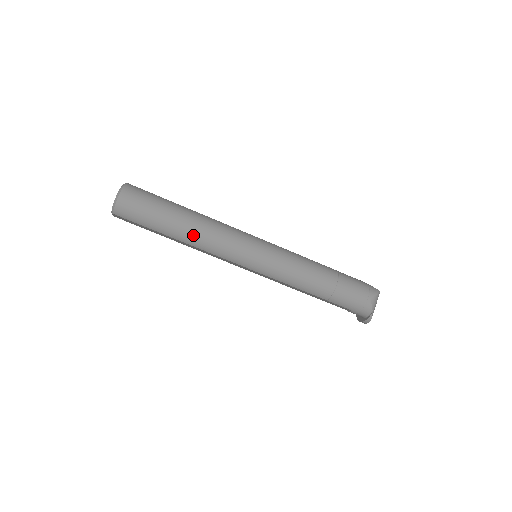
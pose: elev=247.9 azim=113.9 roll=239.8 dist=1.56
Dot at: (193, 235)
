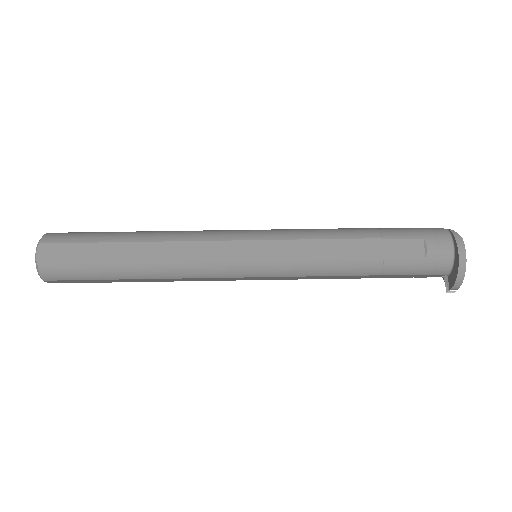
Dot at: (159, 232)
